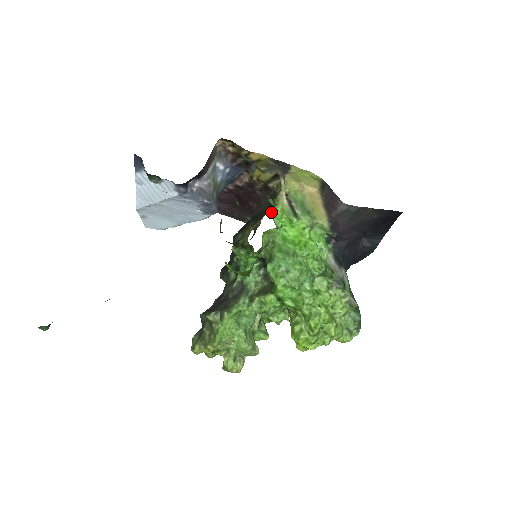
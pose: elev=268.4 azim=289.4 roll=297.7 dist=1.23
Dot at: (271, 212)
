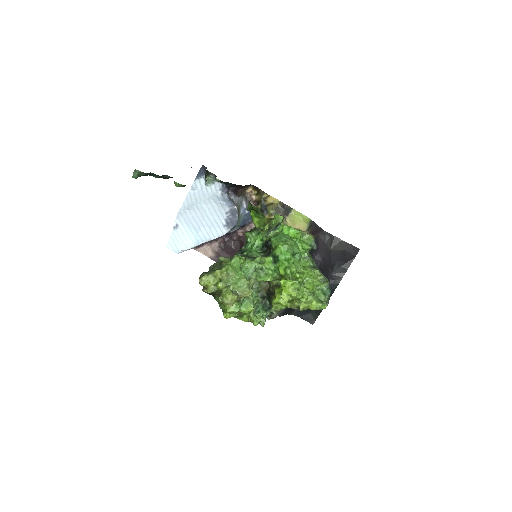
Dot at: occluded
